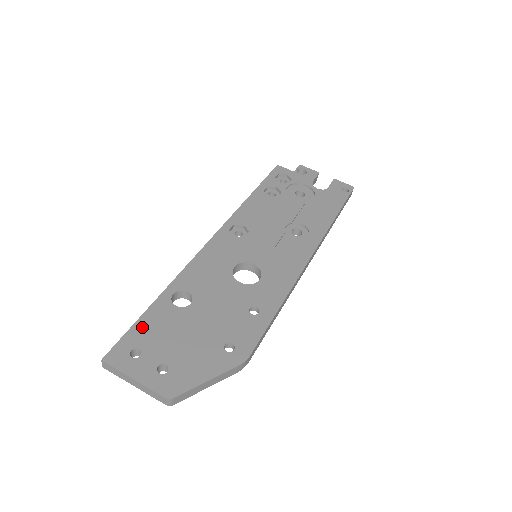
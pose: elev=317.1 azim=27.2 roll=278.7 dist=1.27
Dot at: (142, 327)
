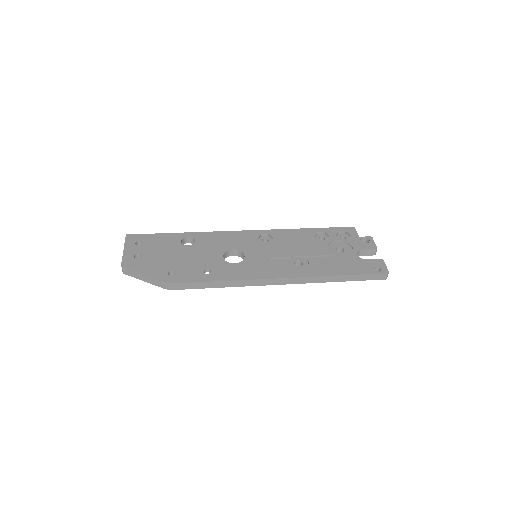
Dot at: (156, 237)
